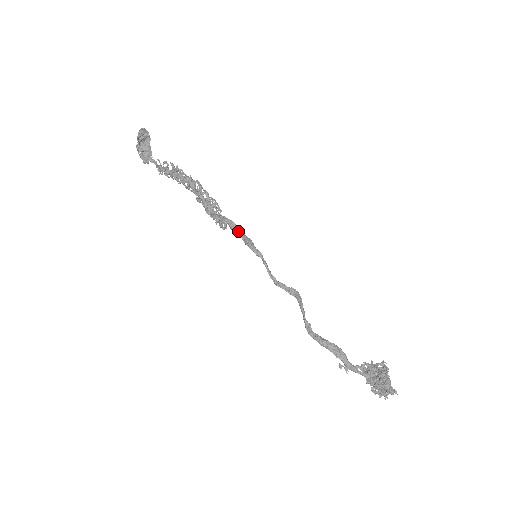
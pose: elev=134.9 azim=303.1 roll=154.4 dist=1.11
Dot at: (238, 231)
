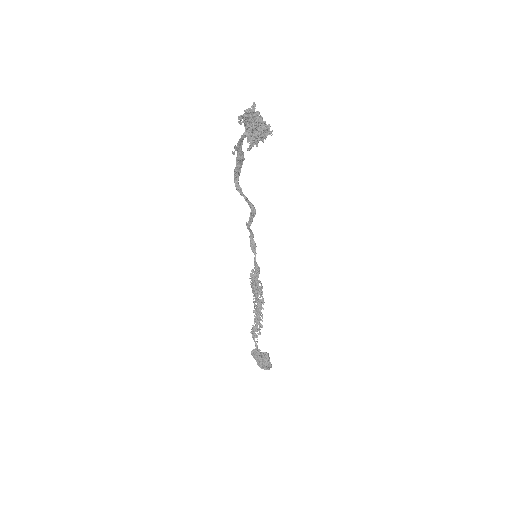
Dot at: occluded
